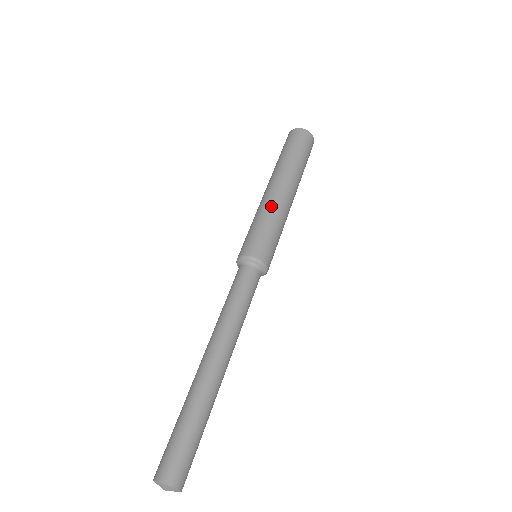
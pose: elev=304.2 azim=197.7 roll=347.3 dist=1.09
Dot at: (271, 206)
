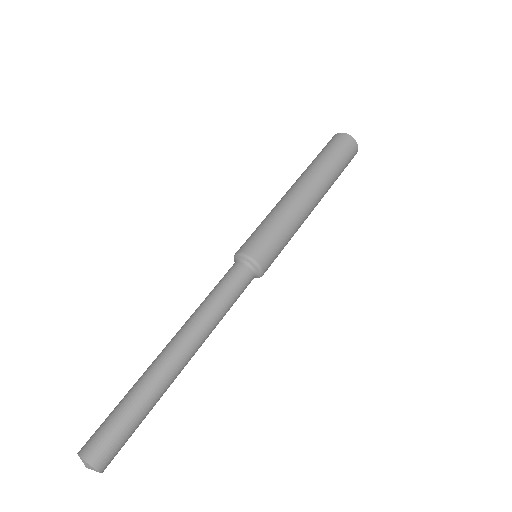
Dot at: (298, 218)
